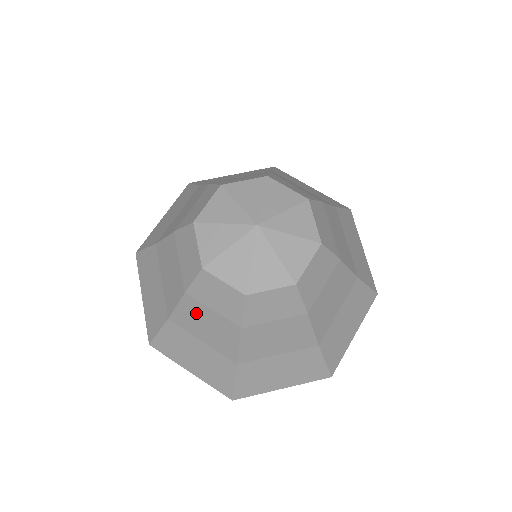
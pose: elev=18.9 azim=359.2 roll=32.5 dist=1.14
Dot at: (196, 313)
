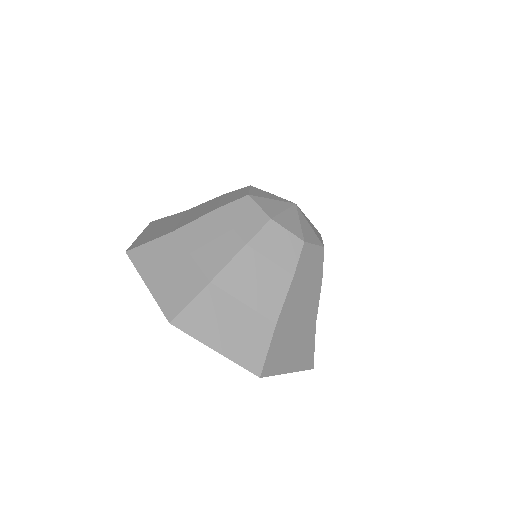
Dot at: (250, 267)
